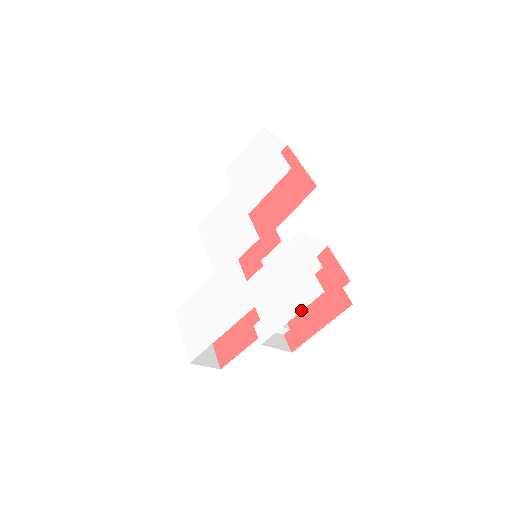
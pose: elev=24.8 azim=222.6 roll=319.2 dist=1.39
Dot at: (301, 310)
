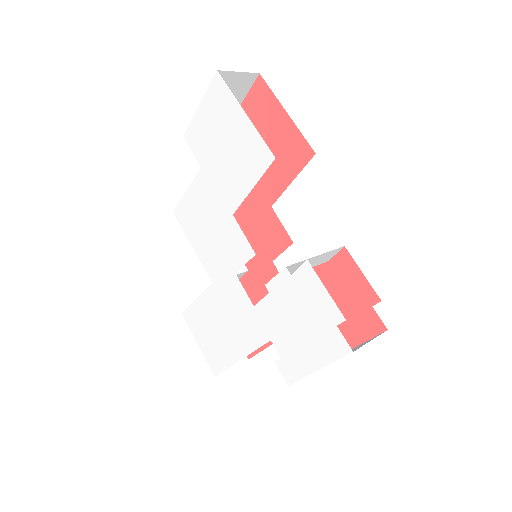
Dot at: (327, 364)
